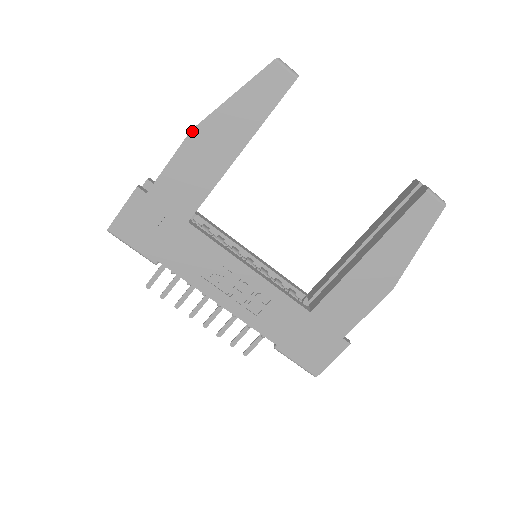
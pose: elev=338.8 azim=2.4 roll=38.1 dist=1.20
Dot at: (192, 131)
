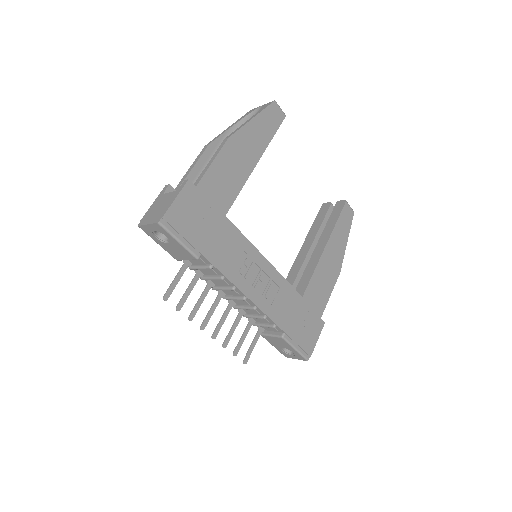
Dot at: (229, 138)
